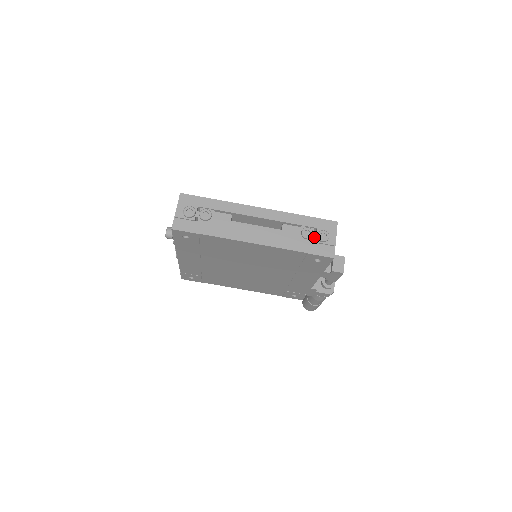
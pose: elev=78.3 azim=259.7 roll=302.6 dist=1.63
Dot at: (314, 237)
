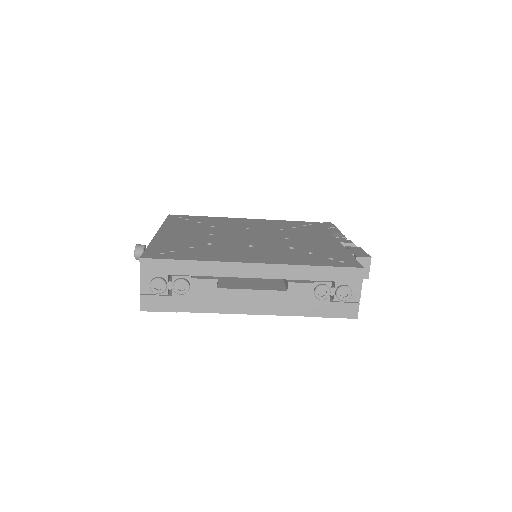
Dot at: (331, 295)
